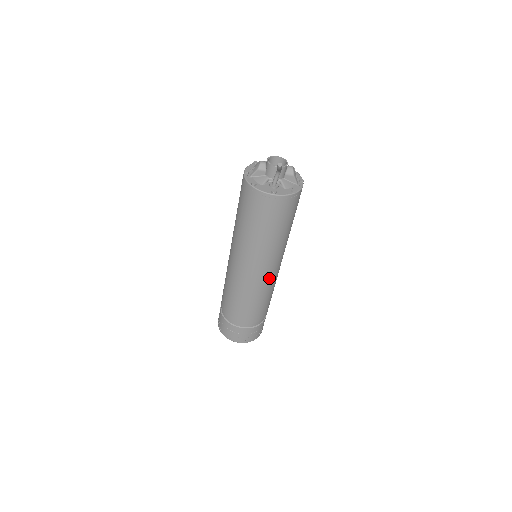
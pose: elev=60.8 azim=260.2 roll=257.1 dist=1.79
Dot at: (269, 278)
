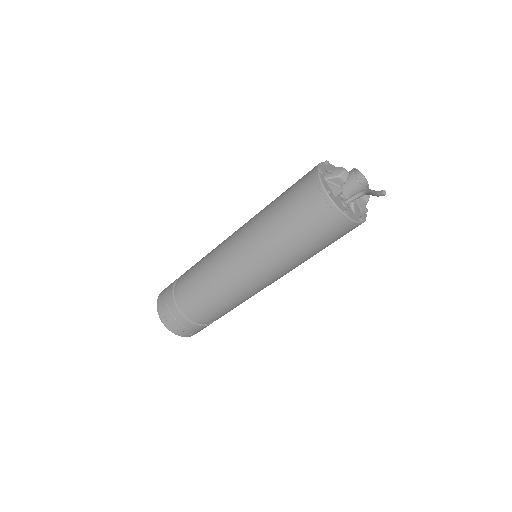
Dot at: (262, 288)
